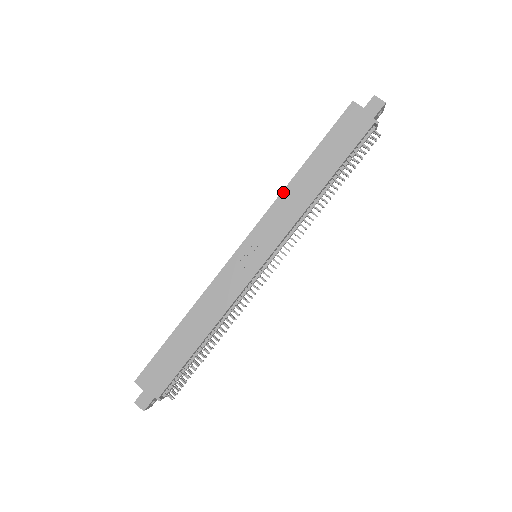
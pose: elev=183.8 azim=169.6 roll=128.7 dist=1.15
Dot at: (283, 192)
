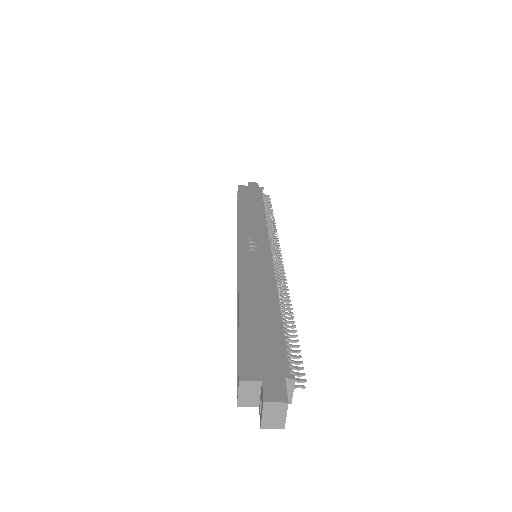
Dot at: (239, 218)
